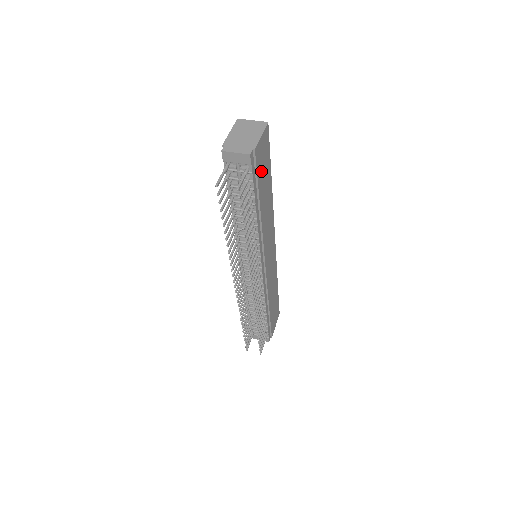
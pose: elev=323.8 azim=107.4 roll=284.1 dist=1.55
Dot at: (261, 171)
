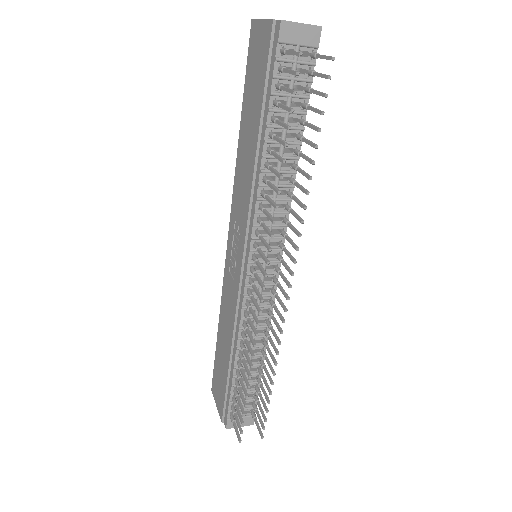
Dot at: occluded
